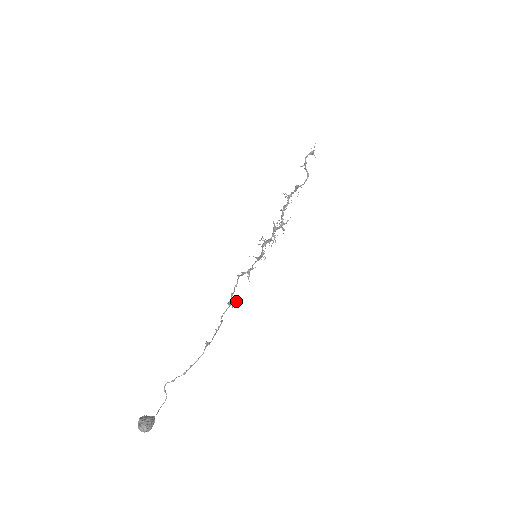
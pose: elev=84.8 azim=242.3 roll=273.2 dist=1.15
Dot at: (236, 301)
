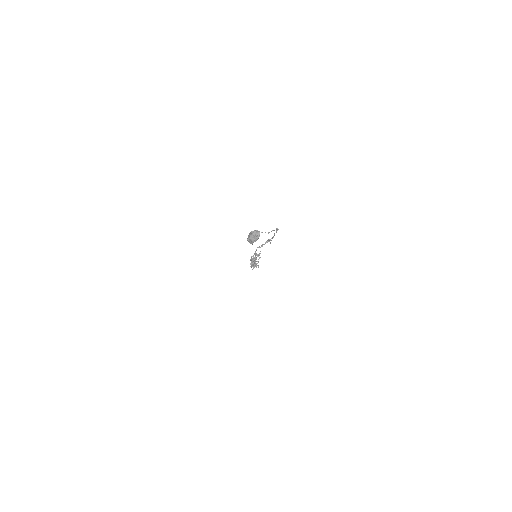
Dot at: (270, 243)
